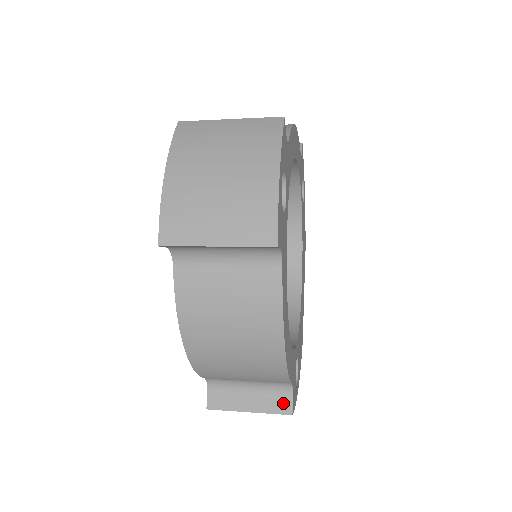
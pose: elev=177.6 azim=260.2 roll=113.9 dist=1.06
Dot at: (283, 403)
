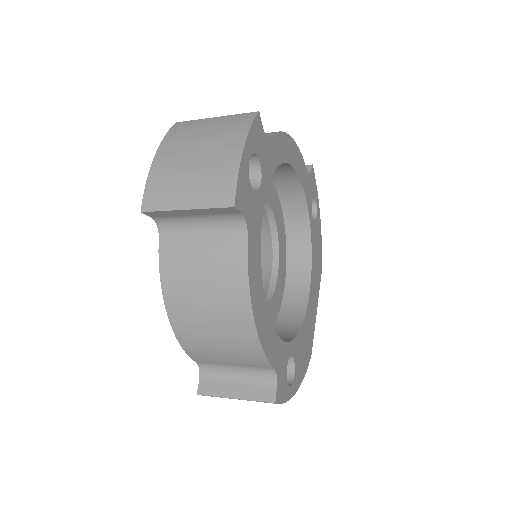
Dot at: (267, 391)
